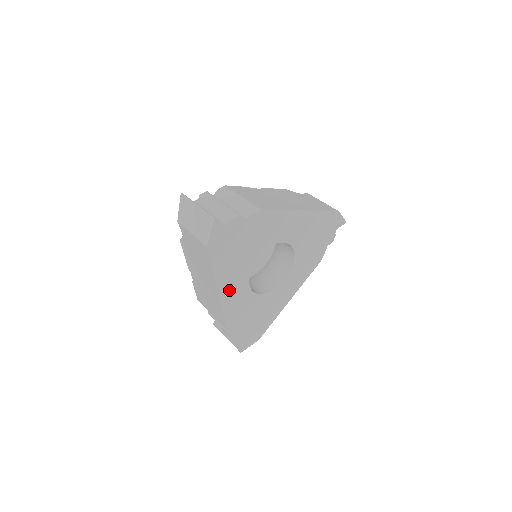
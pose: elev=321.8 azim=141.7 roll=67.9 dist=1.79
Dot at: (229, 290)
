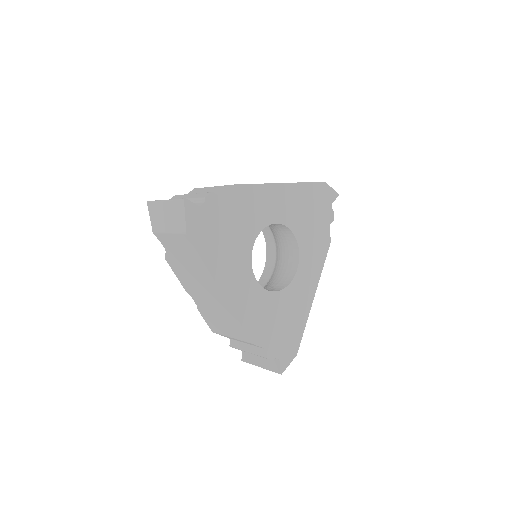
Dot at: (235, 289)
